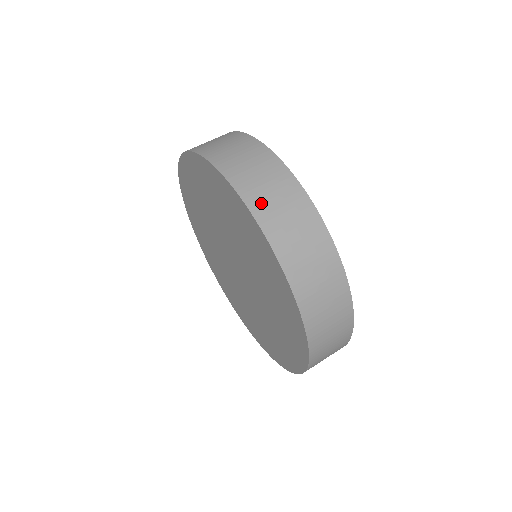
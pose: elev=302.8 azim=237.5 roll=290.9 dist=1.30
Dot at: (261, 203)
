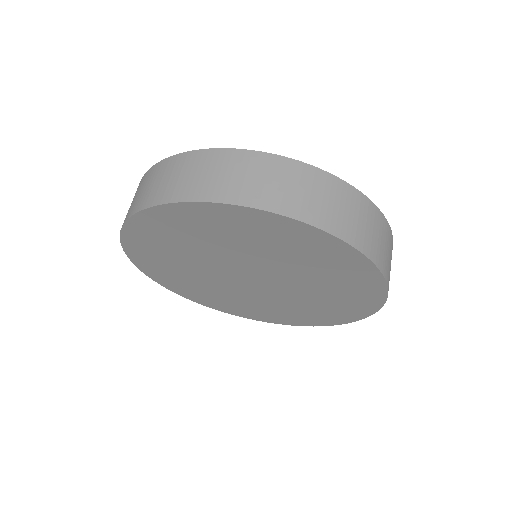
Dot at: (294, 204)
